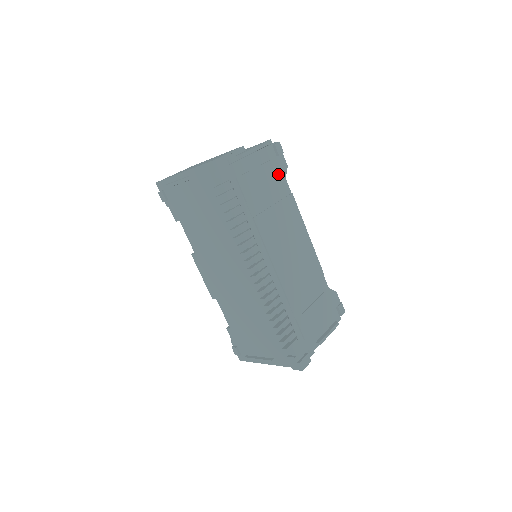
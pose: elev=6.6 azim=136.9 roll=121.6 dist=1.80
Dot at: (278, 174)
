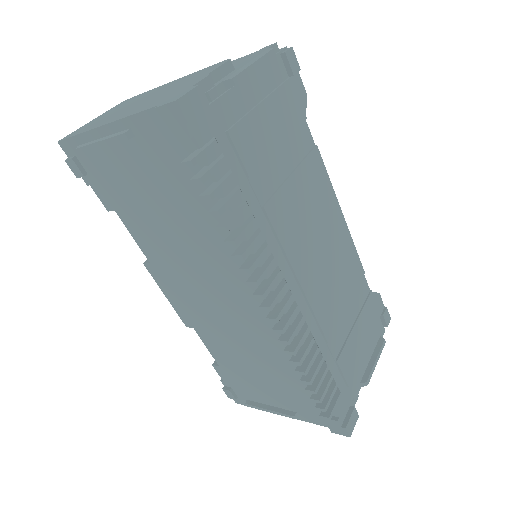
Dot at: (294, 112)
